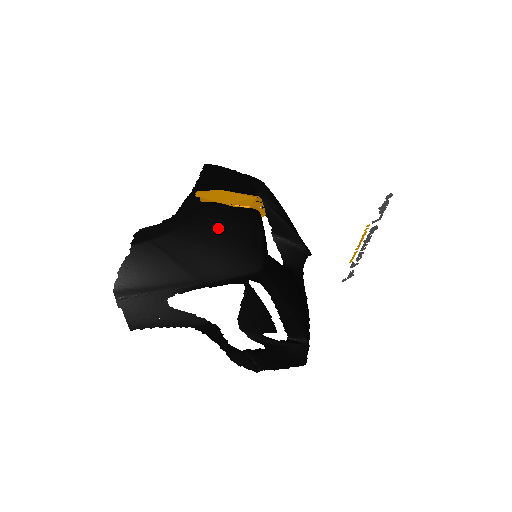
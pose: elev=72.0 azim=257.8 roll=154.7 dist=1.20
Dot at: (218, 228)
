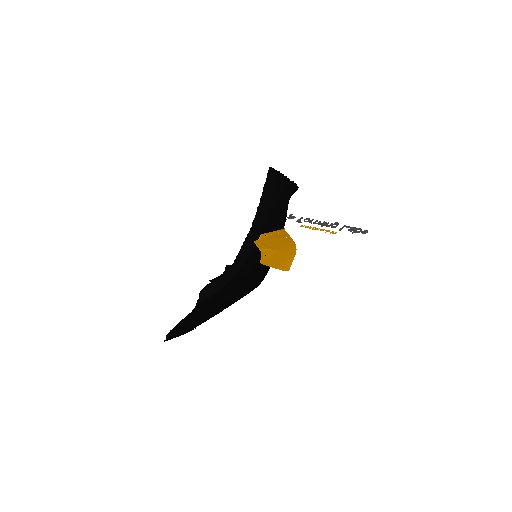
Dot at: (254, 269)
